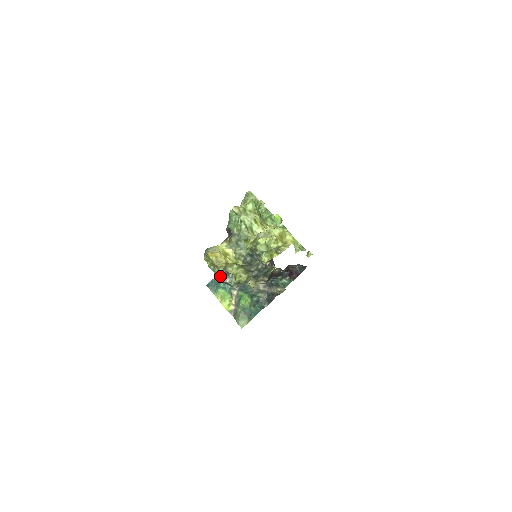
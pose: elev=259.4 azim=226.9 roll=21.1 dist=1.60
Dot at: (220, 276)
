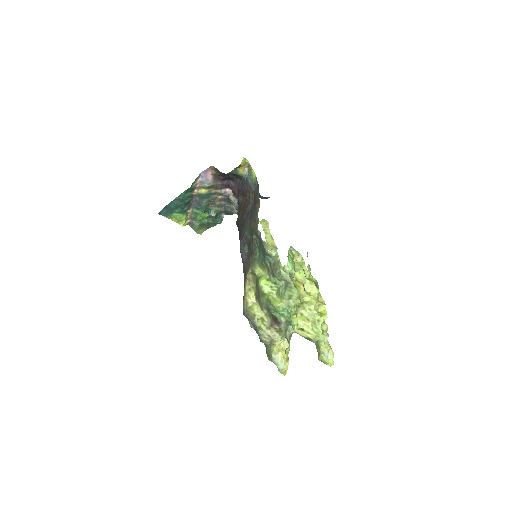
Dot at: occluded
